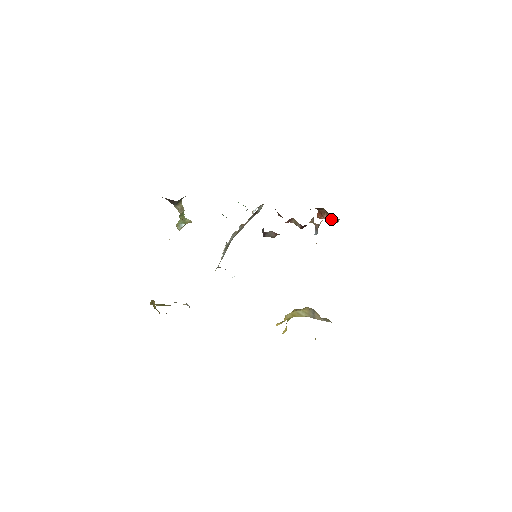
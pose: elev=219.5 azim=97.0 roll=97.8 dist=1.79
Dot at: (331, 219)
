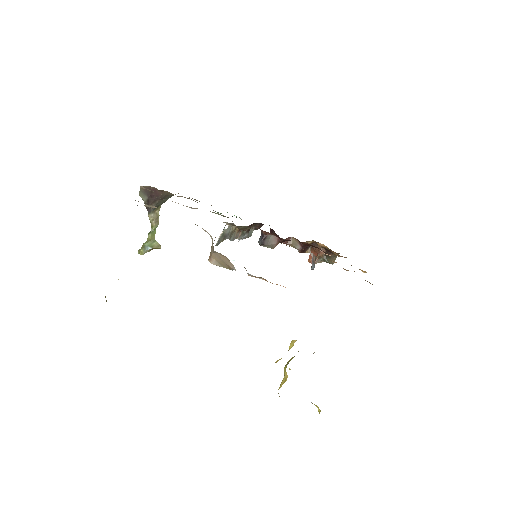
Dot at: (326, 258)
